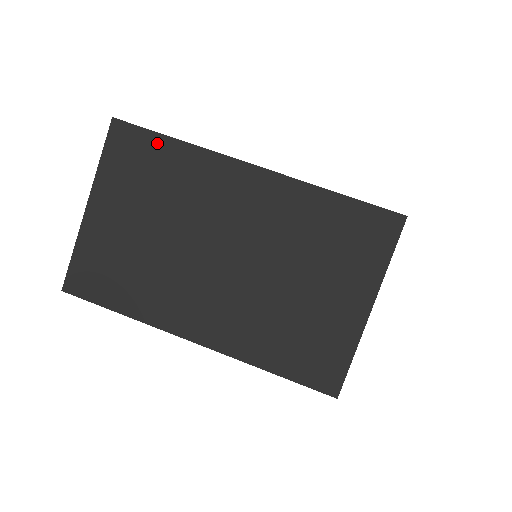
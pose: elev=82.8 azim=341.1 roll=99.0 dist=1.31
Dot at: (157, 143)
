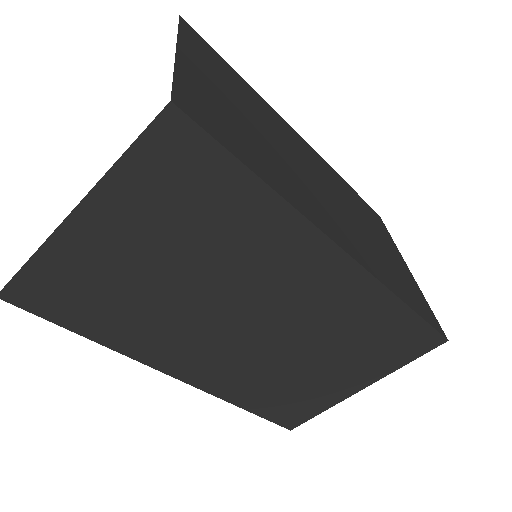
Dot at: (226, 65)
